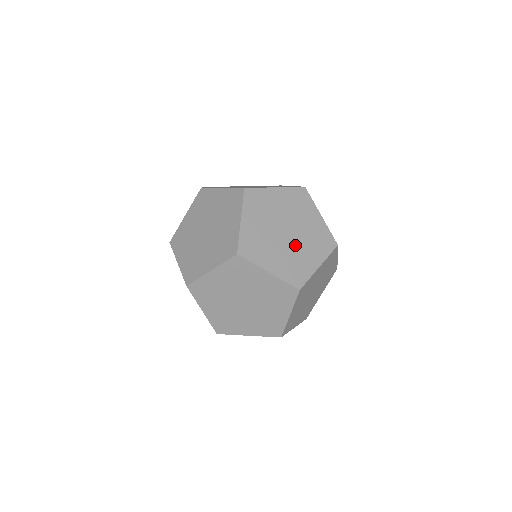
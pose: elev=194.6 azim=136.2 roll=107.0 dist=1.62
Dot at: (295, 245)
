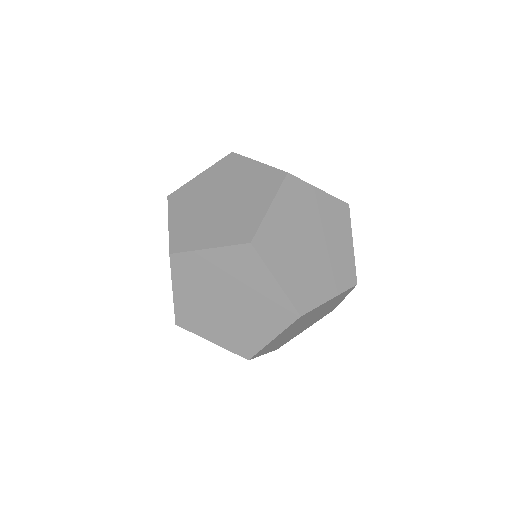
Dot at: (315, 263)
